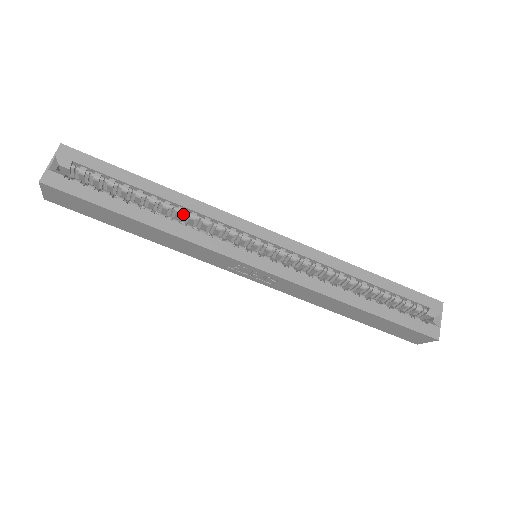
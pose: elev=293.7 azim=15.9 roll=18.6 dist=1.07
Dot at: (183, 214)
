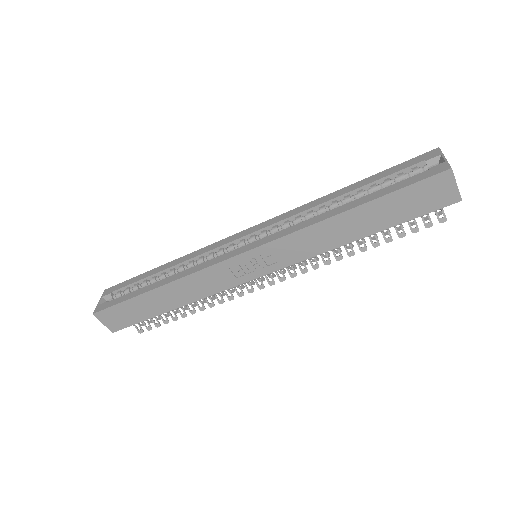
Dot at: (185, 268)
